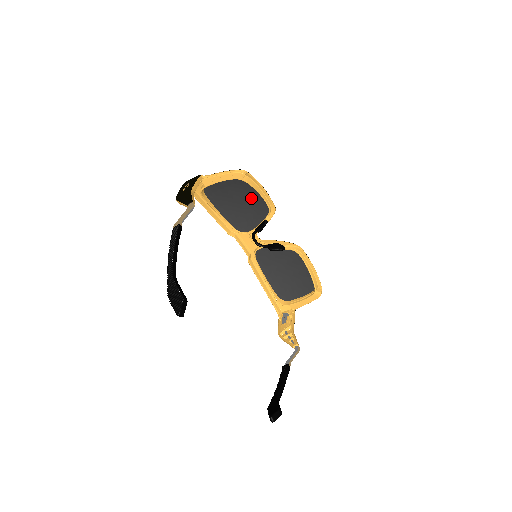
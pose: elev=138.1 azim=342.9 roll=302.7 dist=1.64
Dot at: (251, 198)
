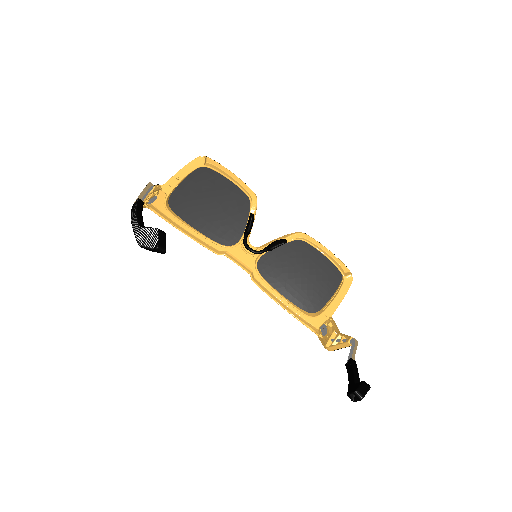
Dot at: (224, 193)
